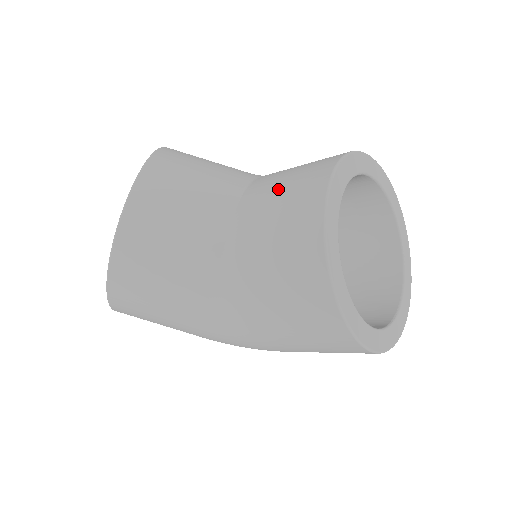
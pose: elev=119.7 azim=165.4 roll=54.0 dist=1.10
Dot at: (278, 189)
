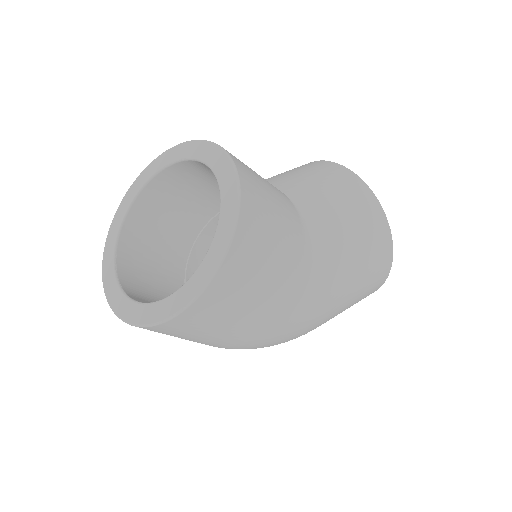
Dot at: (296, 173)
